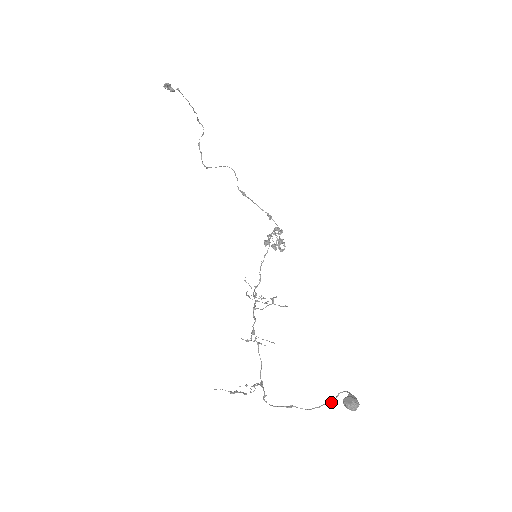
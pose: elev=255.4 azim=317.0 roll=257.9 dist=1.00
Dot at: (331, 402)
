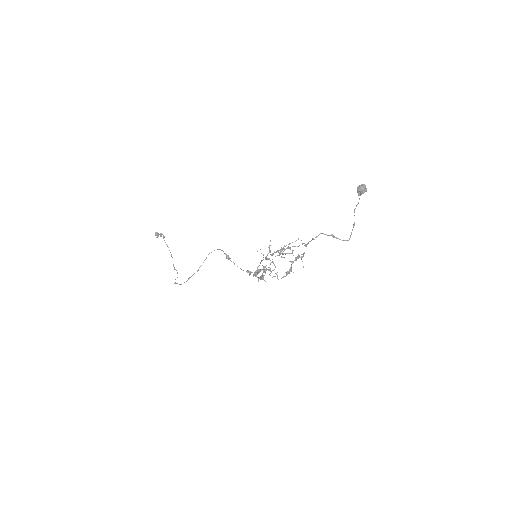
Dot at: (354, 223)
